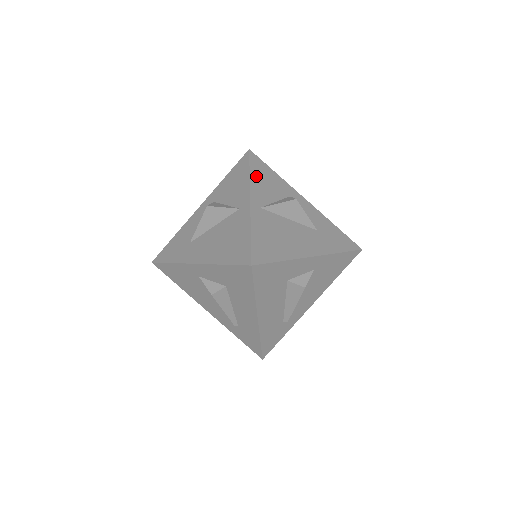
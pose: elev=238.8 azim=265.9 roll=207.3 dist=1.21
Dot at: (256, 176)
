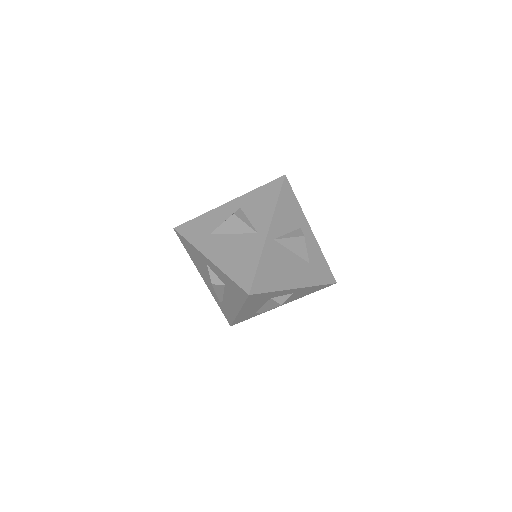
Dot at: (281, 205)
